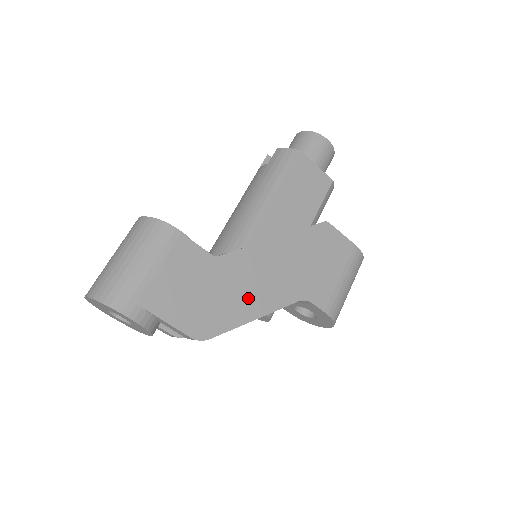
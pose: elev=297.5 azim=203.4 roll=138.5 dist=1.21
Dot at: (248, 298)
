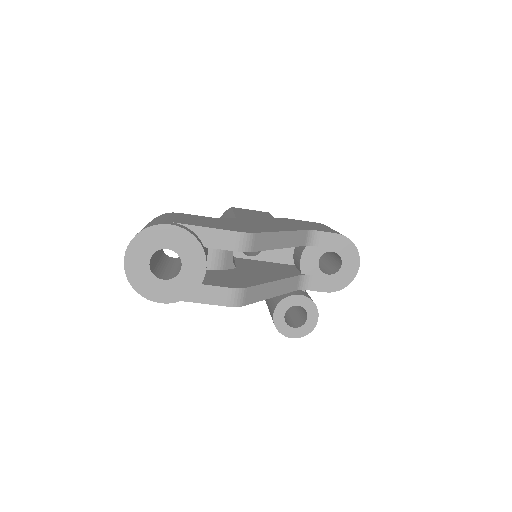
Dot at: (264, 227)
